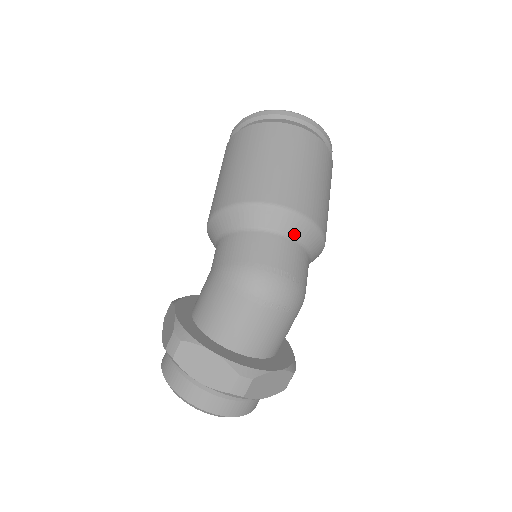
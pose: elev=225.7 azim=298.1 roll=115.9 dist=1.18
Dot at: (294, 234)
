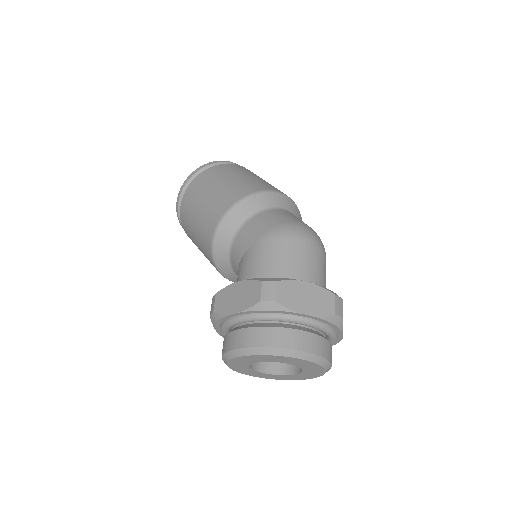
Dot at: (295, 214)
